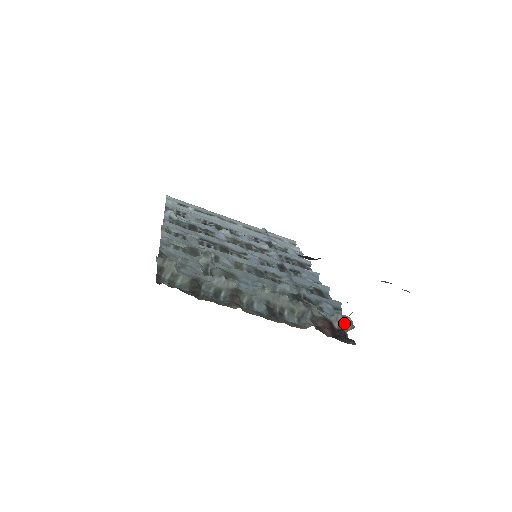
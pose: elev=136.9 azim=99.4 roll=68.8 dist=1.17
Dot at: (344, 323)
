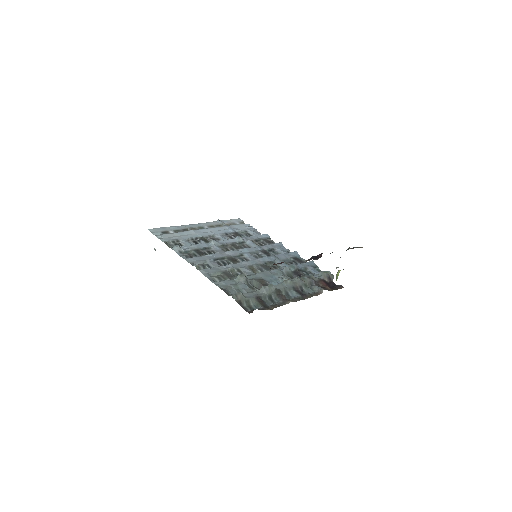
Dot at: (329, 276)
